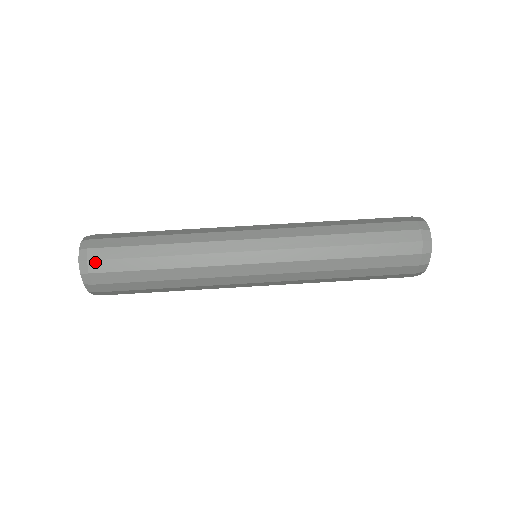
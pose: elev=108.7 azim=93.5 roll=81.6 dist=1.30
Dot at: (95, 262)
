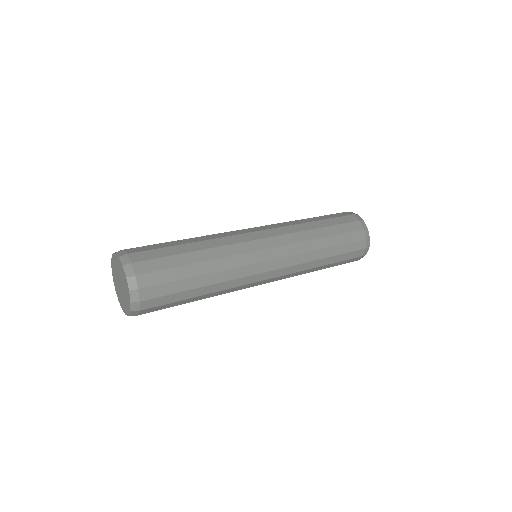
Dot at: (131, 249)
